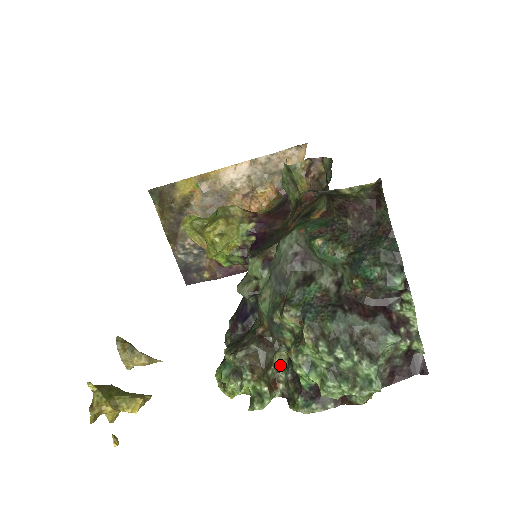
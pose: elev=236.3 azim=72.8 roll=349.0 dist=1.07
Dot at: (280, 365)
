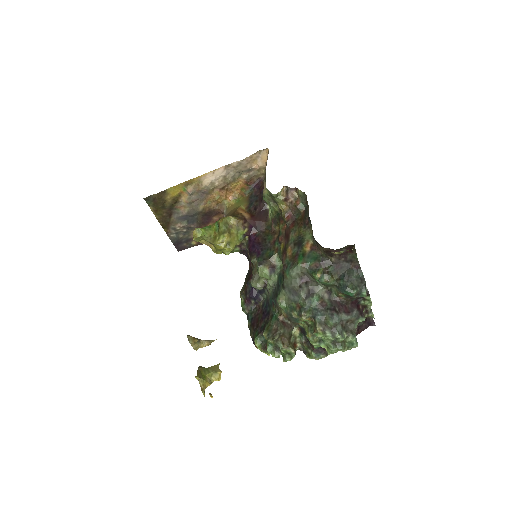
Dot at: (295, 333)
